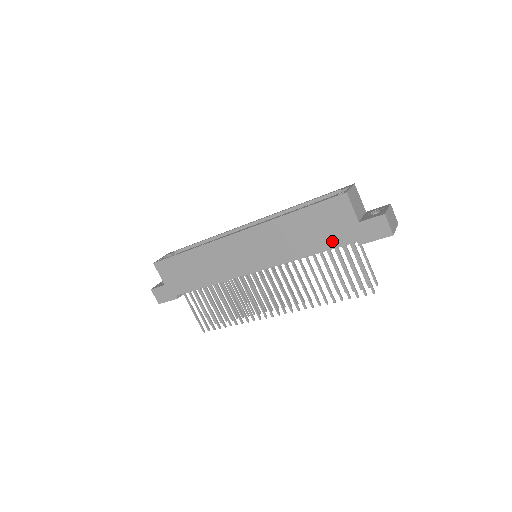
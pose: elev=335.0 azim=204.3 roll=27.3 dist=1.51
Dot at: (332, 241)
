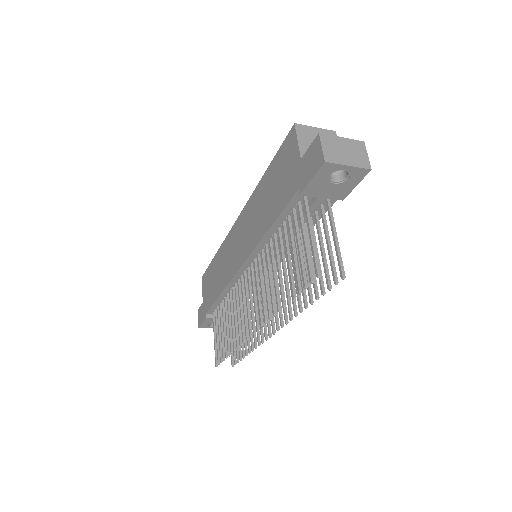
Dot at: (283, 199)
